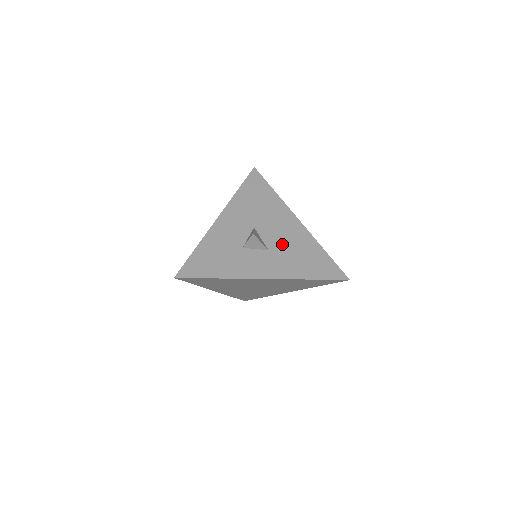
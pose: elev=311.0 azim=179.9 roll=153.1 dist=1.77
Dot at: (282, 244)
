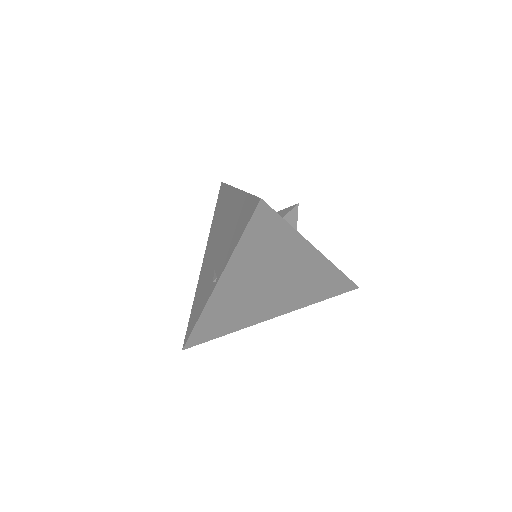
Dot at: occluded
